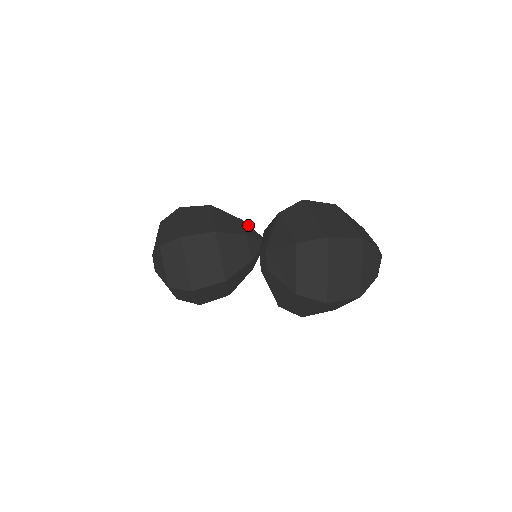
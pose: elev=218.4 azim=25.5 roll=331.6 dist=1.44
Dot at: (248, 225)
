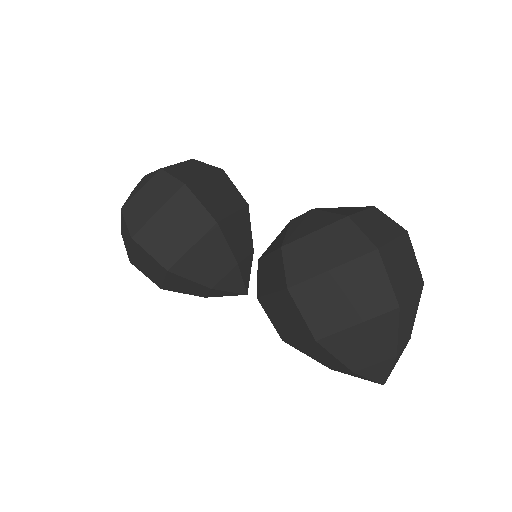
Dot at: occluded
